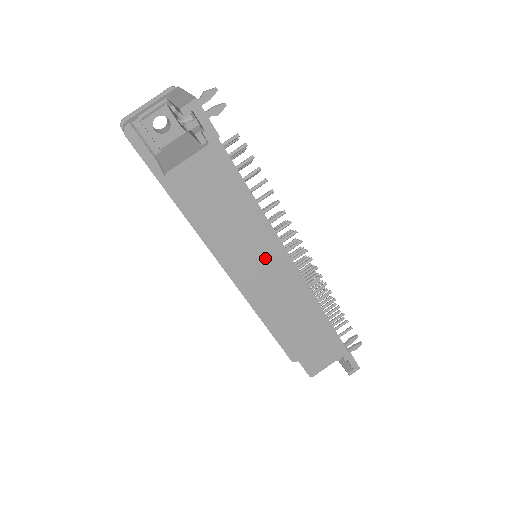
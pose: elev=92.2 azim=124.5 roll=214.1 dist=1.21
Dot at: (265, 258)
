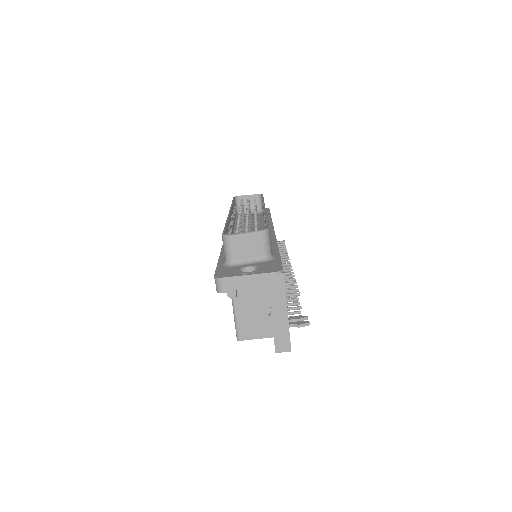
Dot at: occluded
